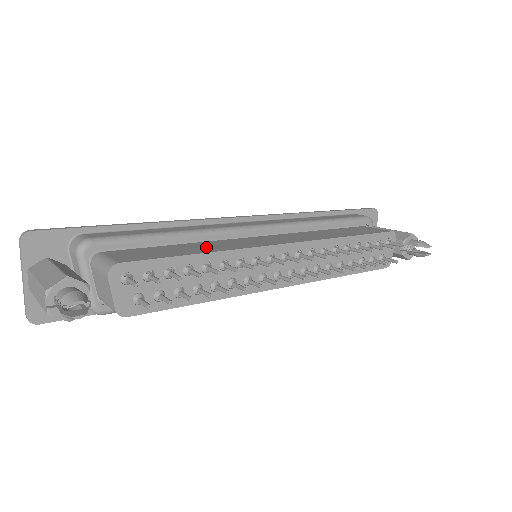
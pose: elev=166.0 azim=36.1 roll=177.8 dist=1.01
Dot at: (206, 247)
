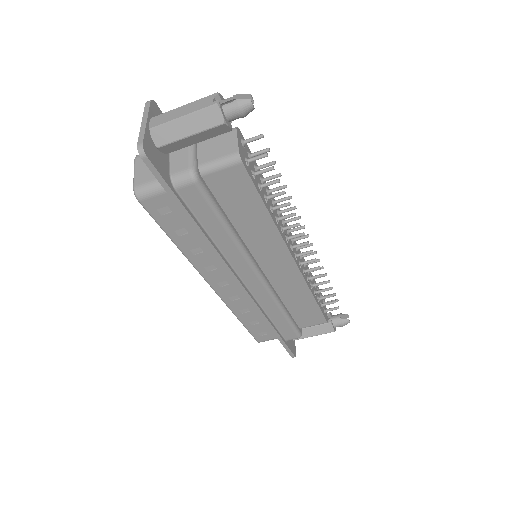
Dot at: occluded
